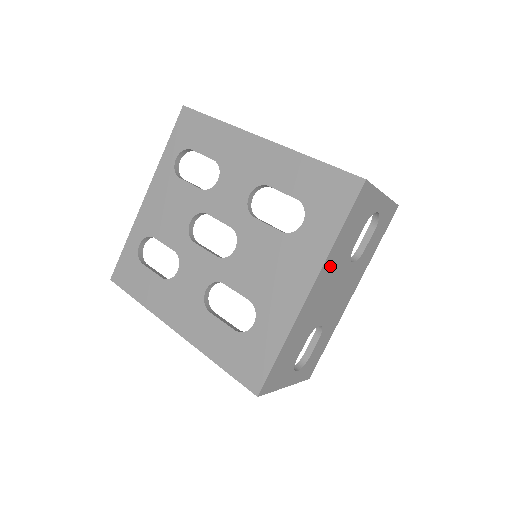
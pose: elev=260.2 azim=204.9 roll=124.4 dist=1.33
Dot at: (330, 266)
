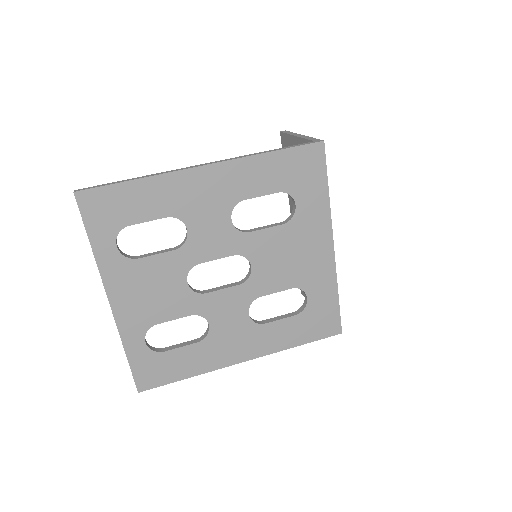
Dot at: occluded
